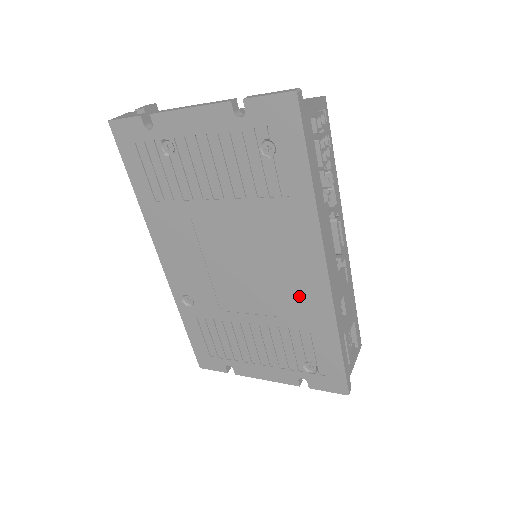
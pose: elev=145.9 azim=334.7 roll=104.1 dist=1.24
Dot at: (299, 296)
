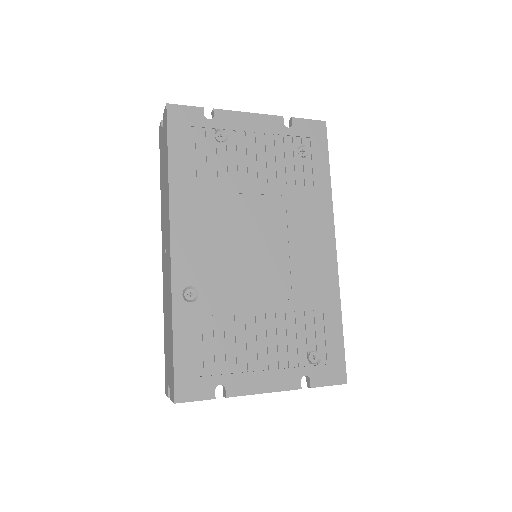
Dot at: (312, 273)
